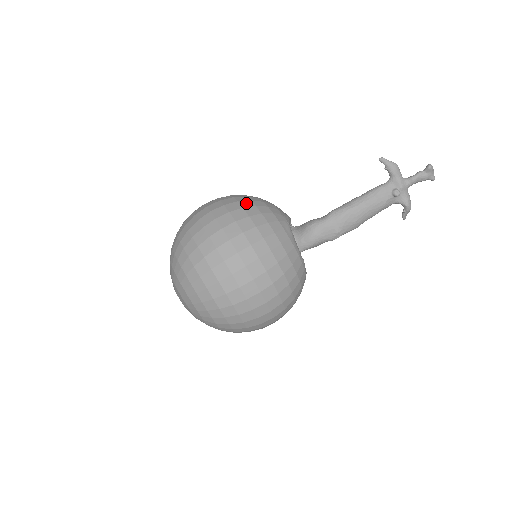
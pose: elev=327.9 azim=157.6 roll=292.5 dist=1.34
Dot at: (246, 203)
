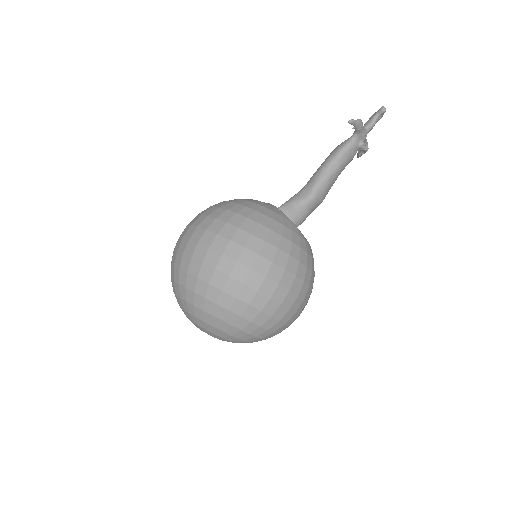
Dot at: (260, 231)
